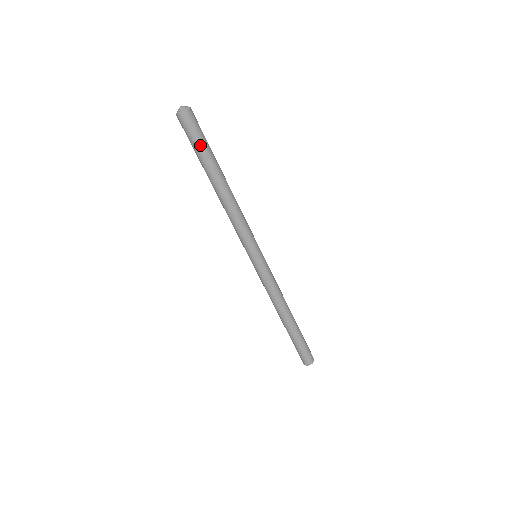
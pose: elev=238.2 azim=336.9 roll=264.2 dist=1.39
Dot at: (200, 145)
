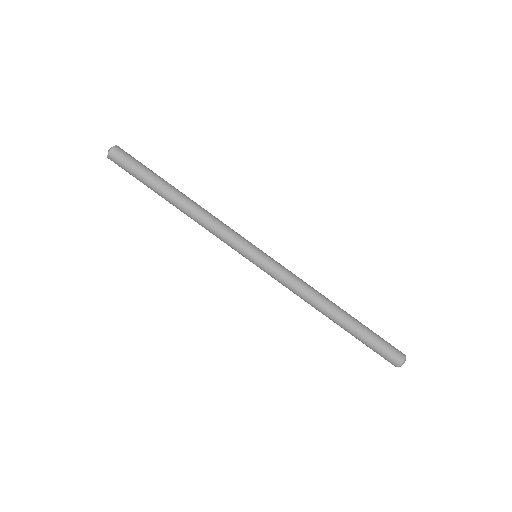
Dot at: (139, 171)
